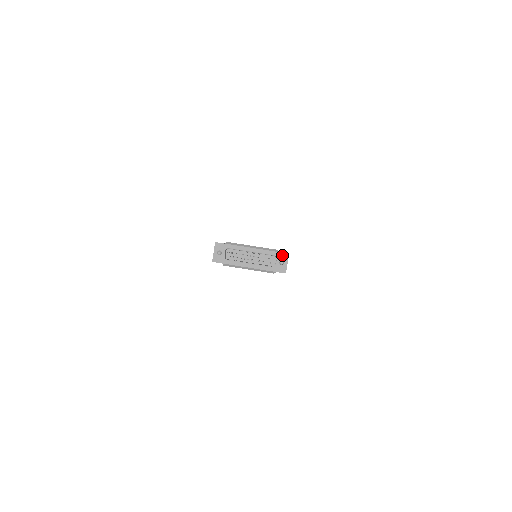
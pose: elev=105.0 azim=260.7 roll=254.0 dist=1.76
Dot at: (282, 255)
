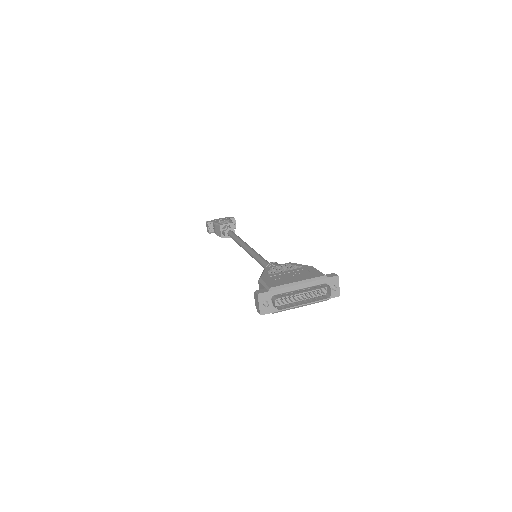
Dot at: (332, 279)
